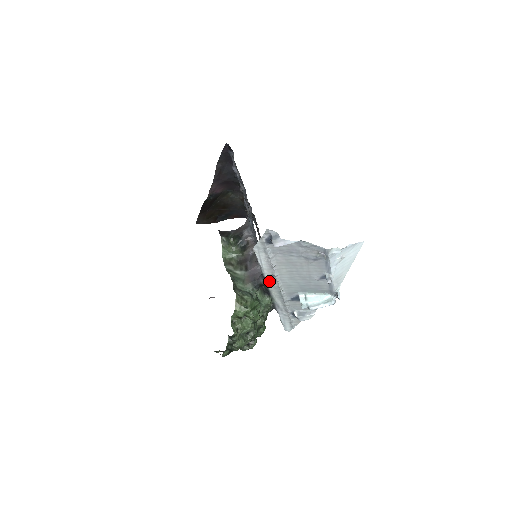
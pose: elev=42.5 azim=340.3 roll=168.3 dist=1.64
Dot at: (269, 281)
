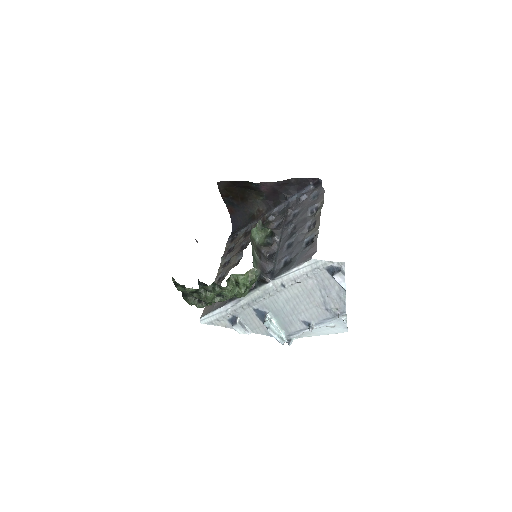
Dot at: (271, 284)
